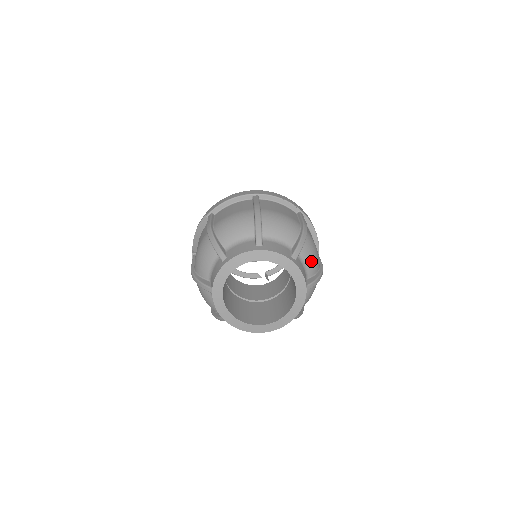
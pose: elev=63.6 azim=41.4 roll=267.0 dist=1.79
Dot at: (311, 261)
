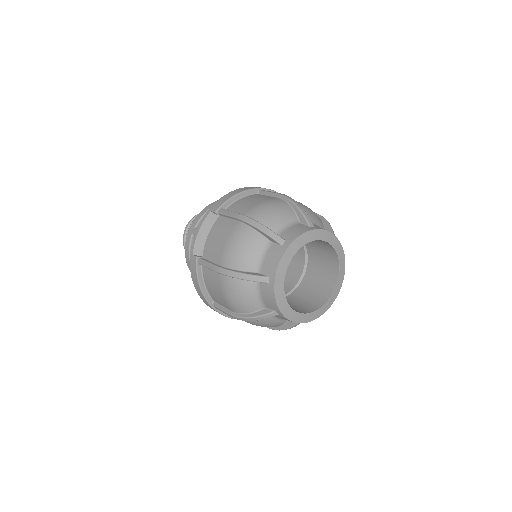
Dot at: occluded
